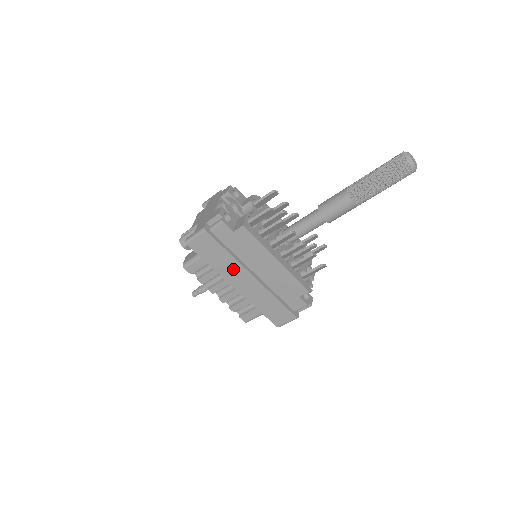
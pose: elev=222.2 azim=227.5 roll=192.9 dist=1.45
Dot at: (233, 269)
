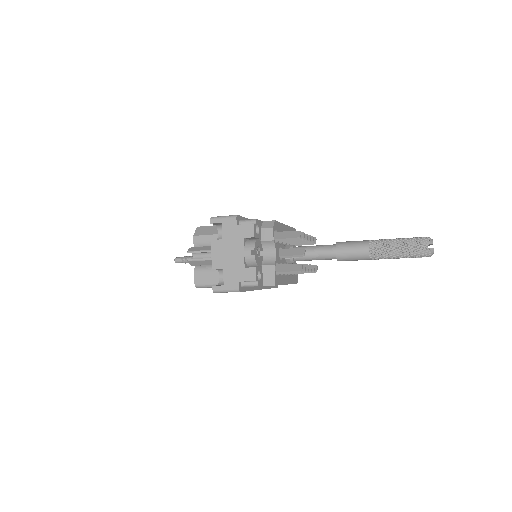
Dot at: occluded
